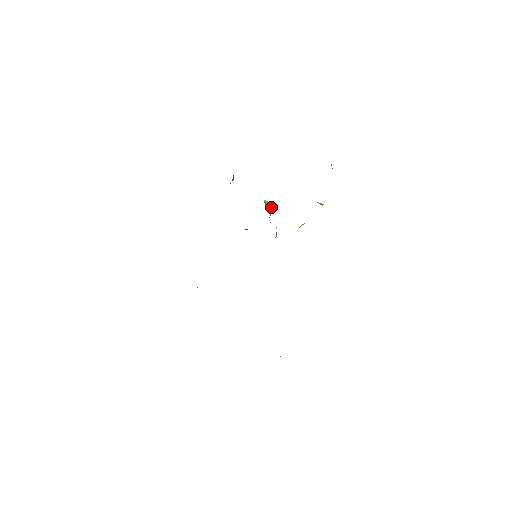
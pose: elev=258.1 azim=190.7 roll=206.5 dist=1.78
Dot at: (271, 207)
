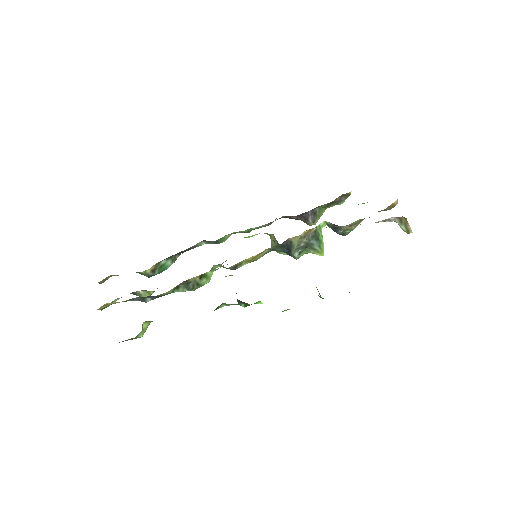
Dot at: (320, 243)
